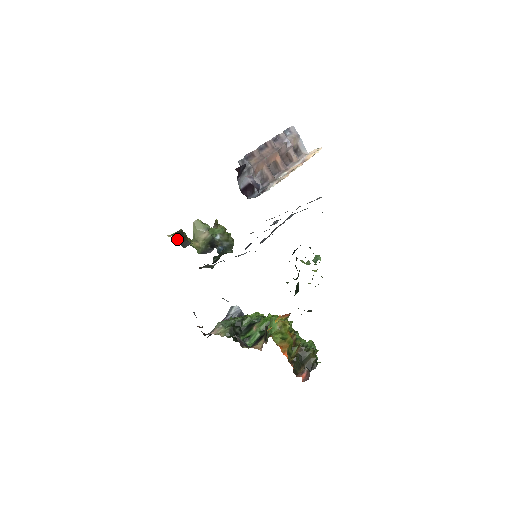
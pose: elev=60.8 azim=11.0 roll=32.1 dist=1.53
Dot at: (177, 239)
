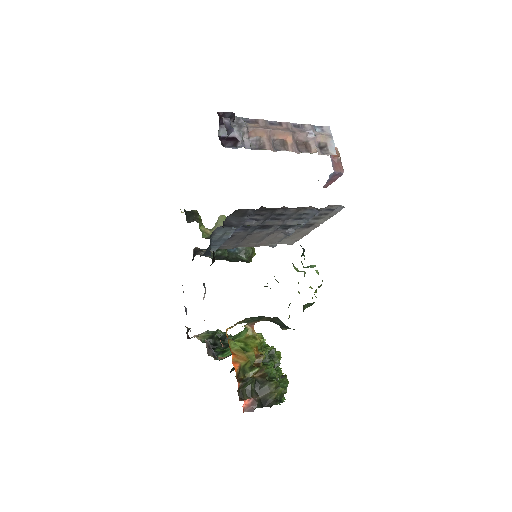
Dot at: (185, 213)
